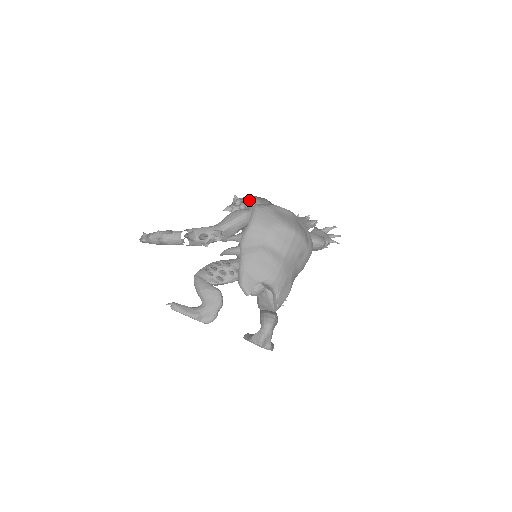
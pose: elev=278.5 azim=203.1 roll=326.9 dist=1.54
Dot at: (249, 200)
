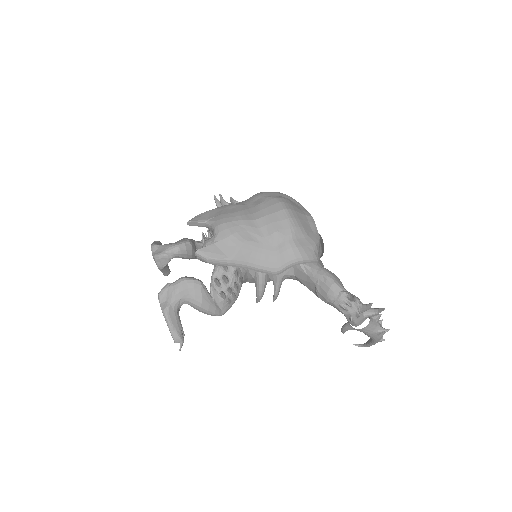
Dot at: occluded
